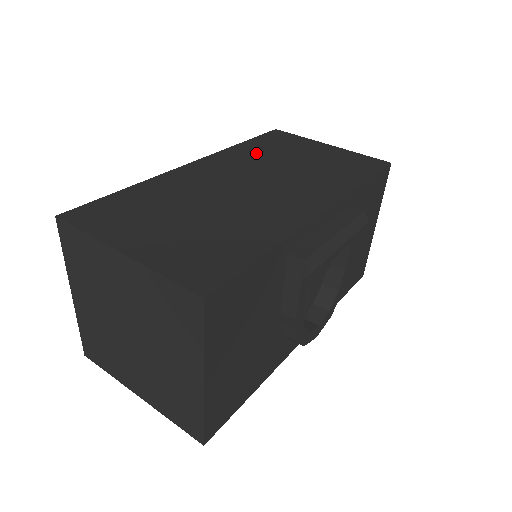
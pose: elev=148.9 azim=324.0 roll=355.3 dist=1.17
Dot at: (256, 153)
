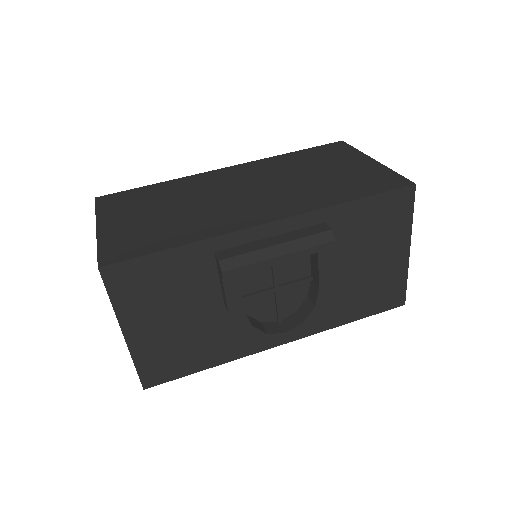
Dot at: (289, 163)
